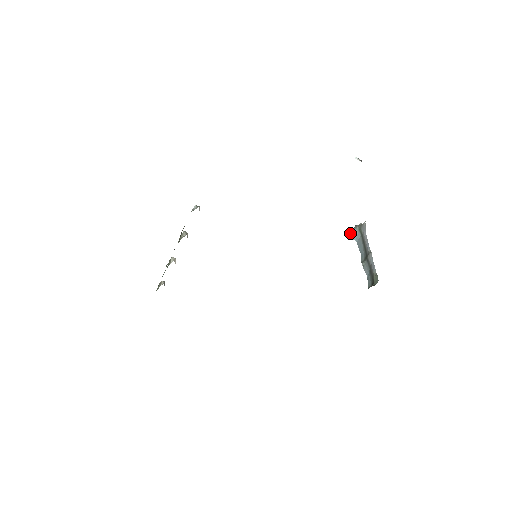
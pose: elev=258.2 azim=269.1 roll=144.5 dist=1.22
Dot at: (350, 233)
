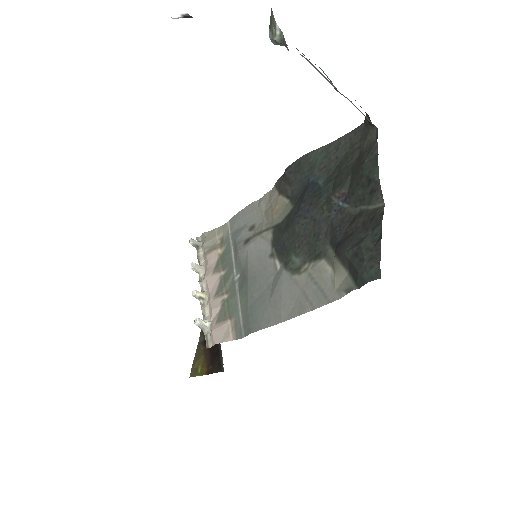
Dot at: occluded
